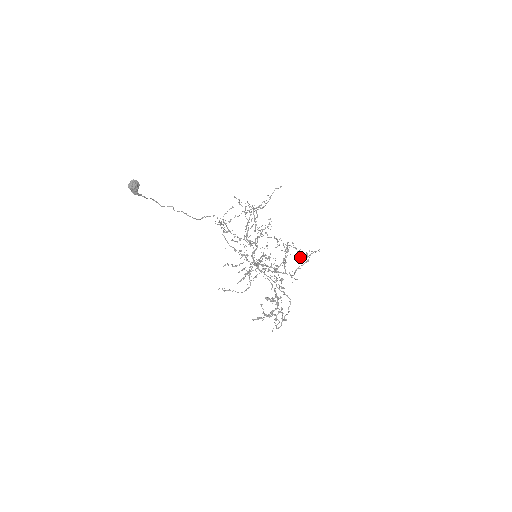
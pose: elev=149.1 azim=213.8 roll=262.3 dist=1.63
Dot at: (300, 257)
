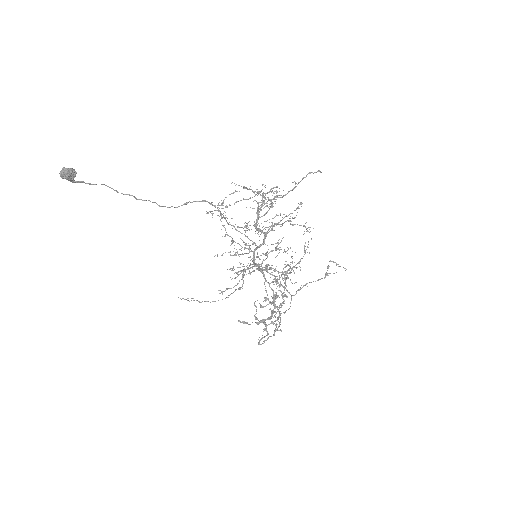
Dot at: occluded
